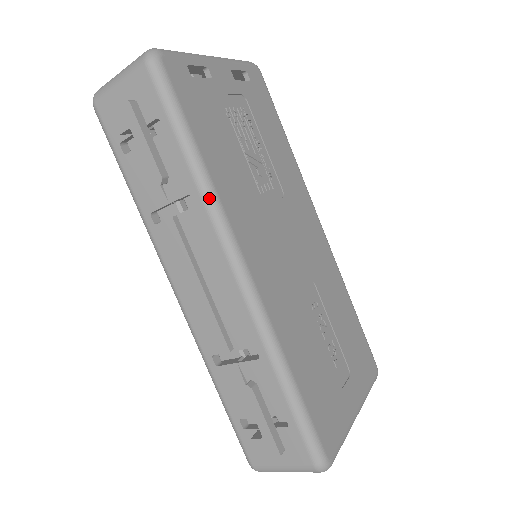
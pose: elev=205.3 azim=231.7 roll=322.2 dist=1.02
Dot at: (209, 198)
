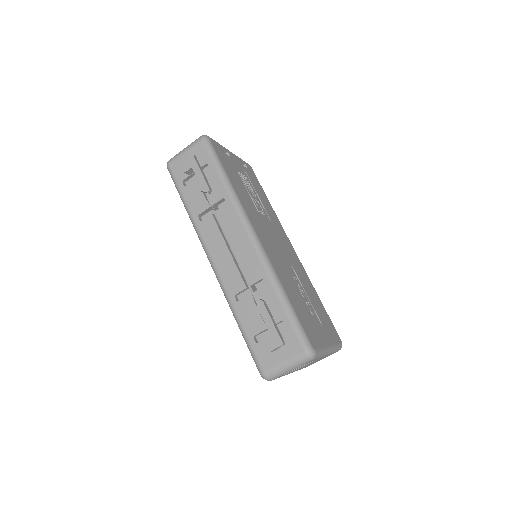
Dot at: (234, 198)
